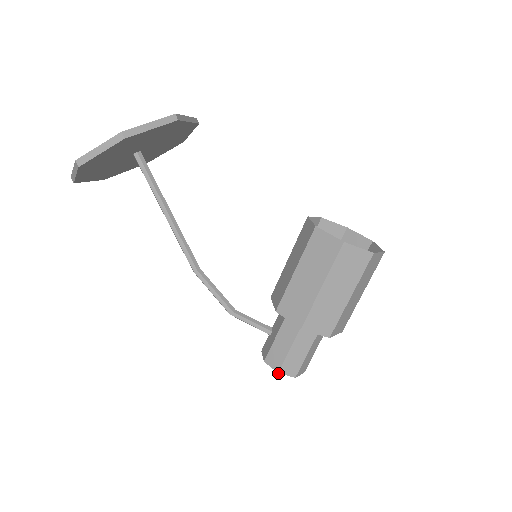
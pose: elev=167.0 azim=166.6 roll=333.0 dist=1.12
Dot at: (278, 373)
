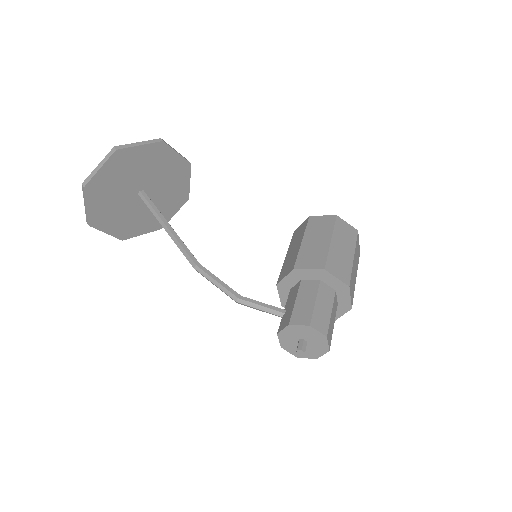
Dot at: (302, 351)
